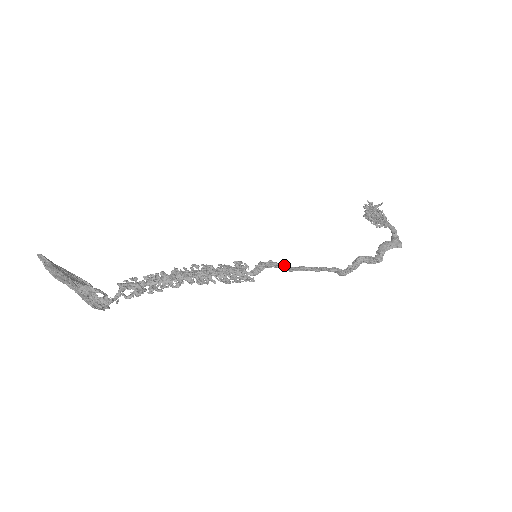
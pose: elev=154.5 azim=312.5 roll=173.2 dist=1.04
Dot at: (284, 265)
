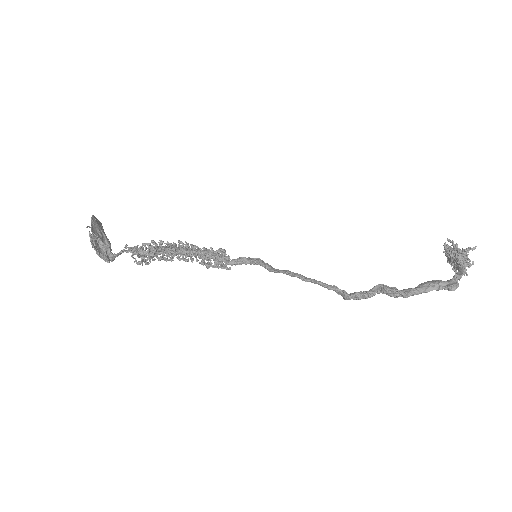
Dot at: (269, 265)
